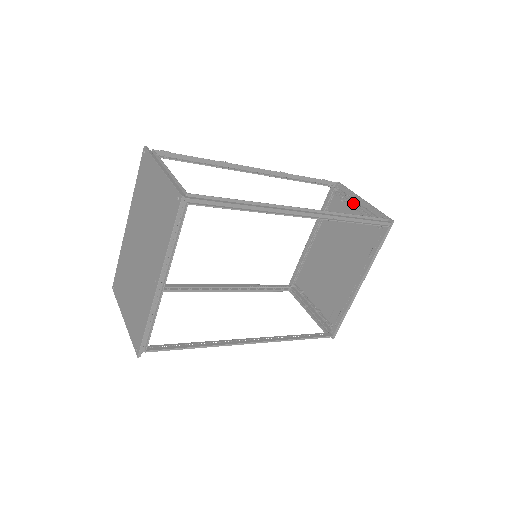
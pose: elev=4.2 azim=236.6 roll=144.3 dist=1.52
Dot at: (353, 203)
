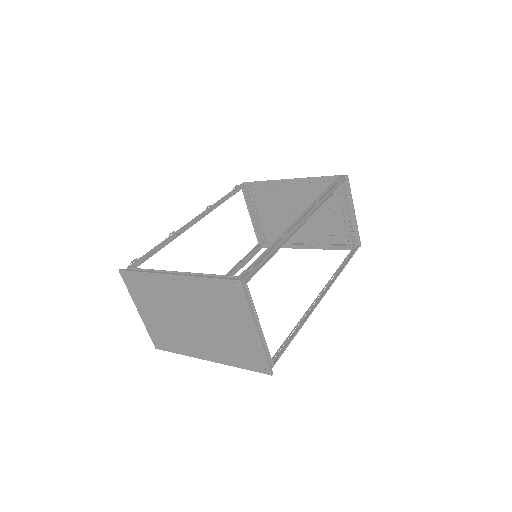
Dot at: (345, 204)
